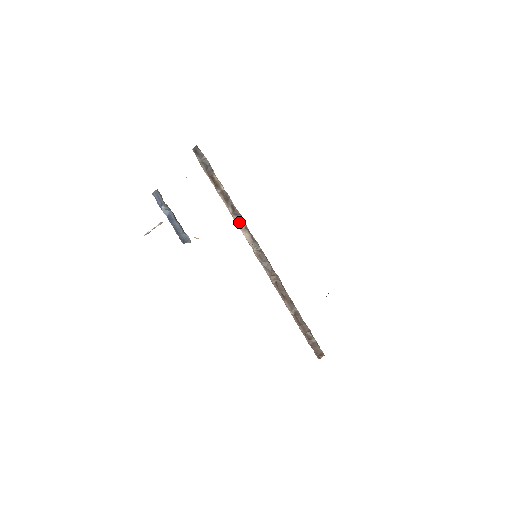
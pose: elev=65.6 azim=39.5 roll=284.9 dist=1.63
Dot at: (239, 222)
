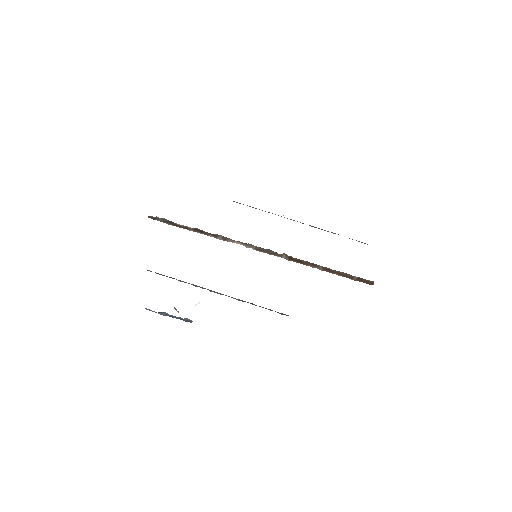
Dot at: (224, 240)
